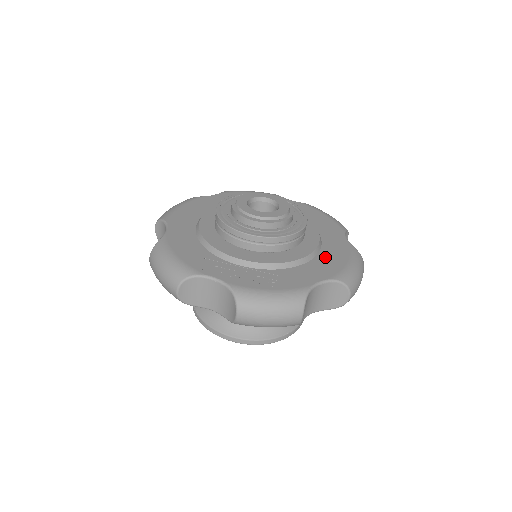
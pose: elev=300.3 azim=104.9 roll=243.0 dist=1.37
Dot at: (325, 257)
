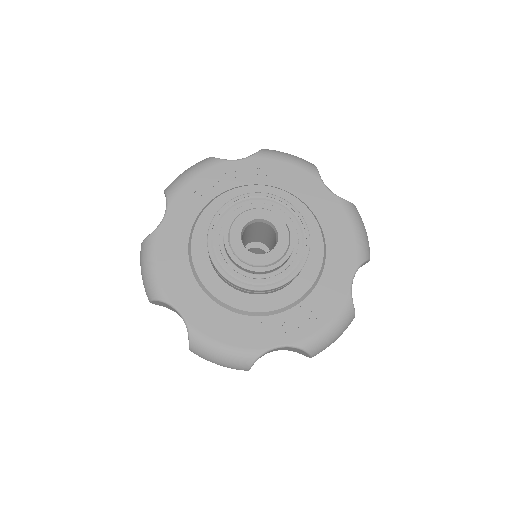
Dot at: (333, 239)
